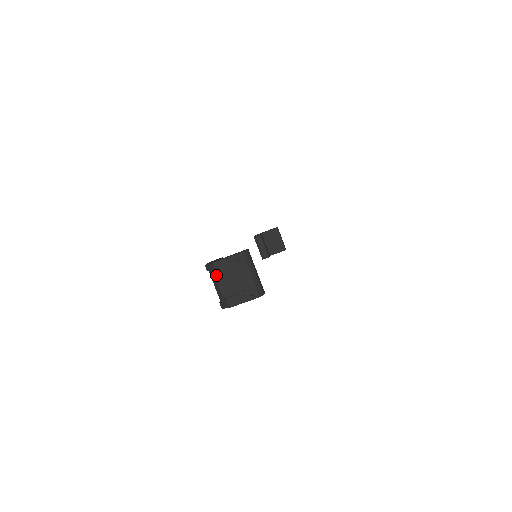
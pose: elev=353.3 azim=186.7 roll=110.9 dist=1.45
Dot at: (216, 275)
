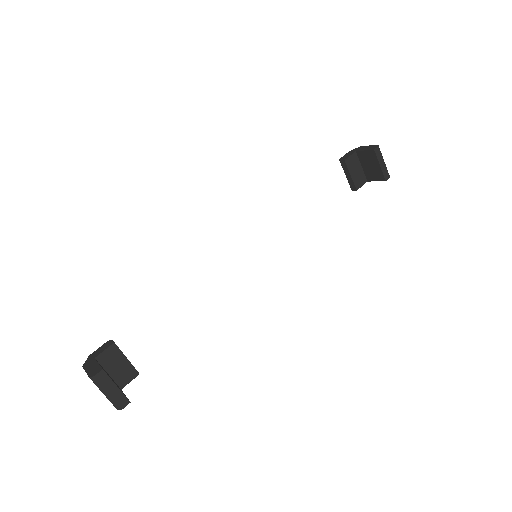
Dot at: occluded
